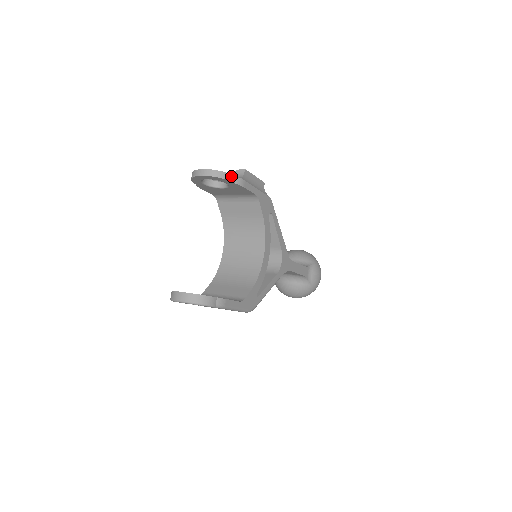
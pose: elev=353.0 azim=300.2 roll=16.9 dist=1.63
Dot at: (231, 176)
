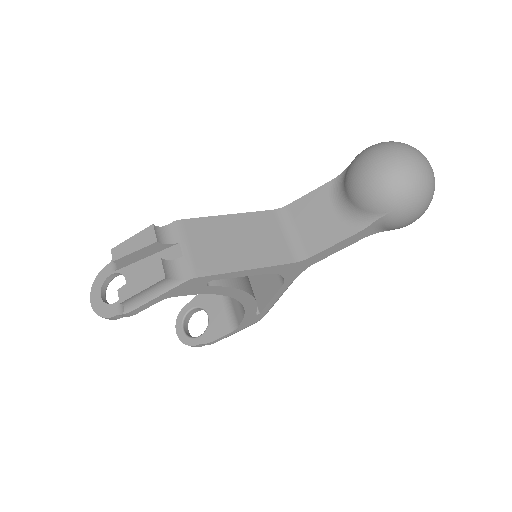
Dot at: (112, 318)
